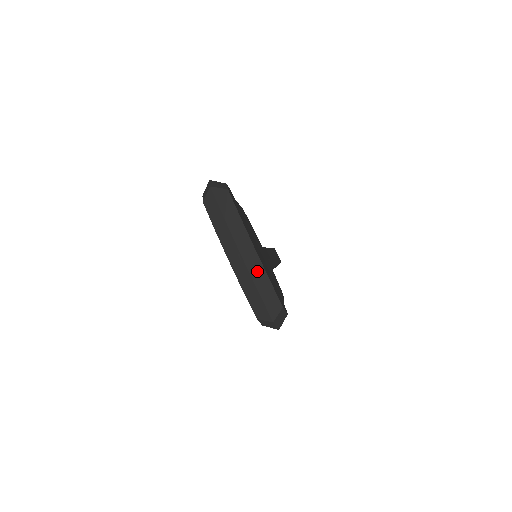
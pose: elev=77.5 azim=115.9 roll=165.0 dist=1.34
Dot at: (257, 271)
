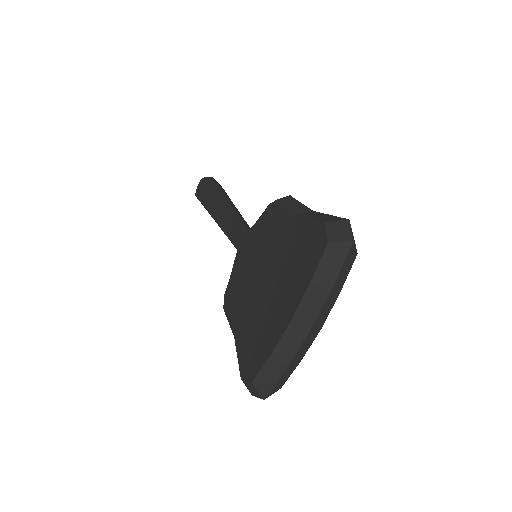
Dot at: (302, 352)
